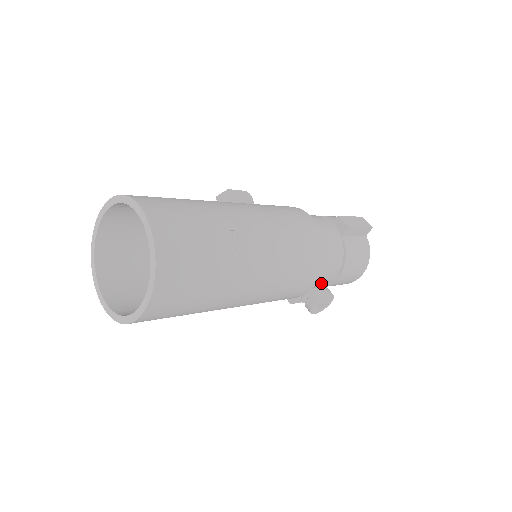
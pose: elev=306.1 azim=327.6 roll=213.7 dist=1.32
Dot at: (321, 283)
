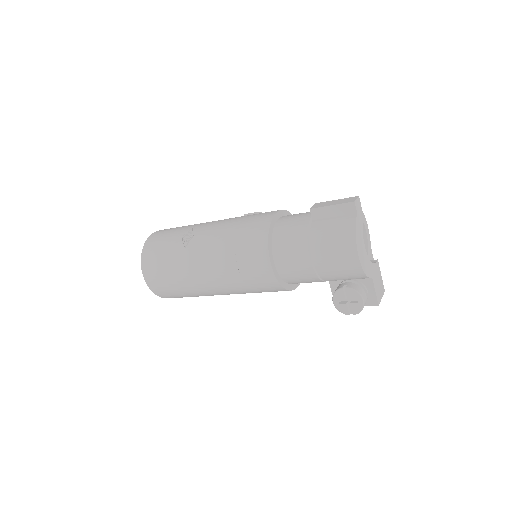
Dot at: (301, 270)
